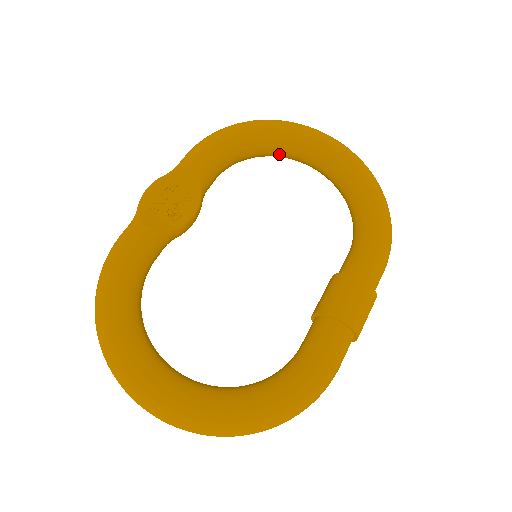
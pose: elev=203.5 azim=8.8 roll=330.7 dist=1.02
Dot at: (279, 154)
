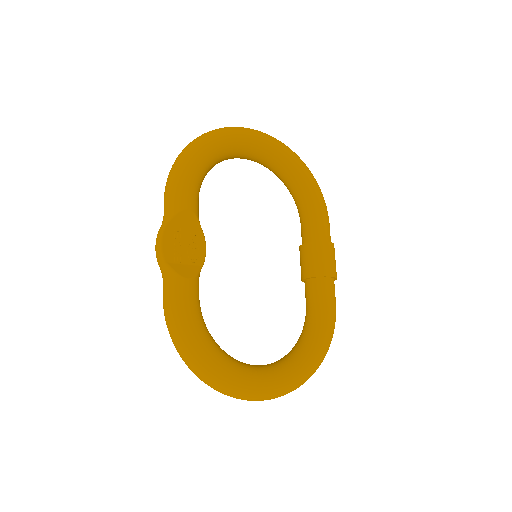
Dot at: occluded
